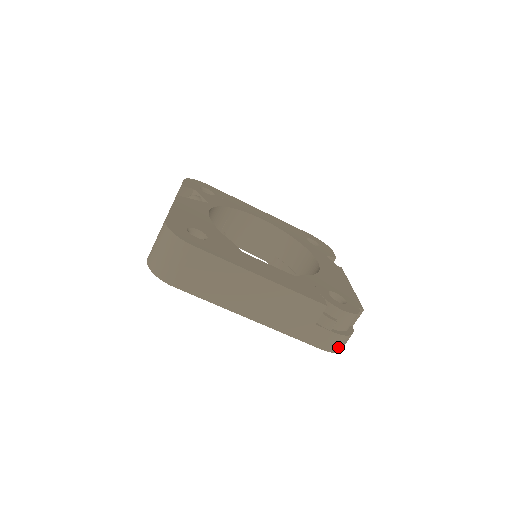
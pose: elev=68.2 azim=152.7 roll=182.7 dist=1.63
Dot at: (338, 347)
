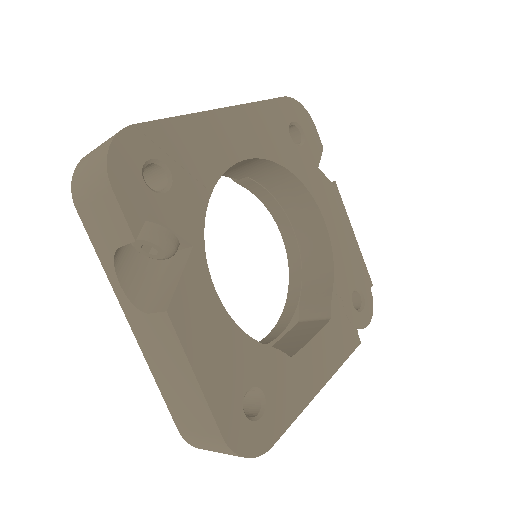
Dot at: occluded
